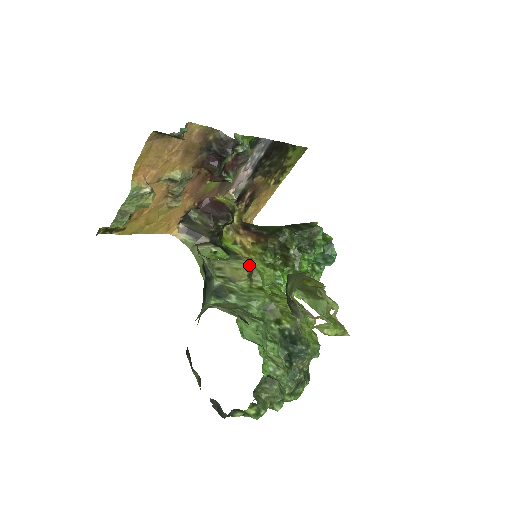
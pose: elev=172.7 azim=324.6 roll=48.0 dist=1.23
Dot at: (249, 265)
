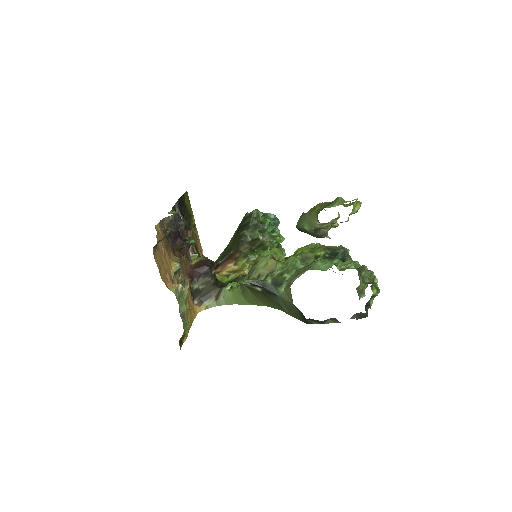
Dot at: (267, 256)
